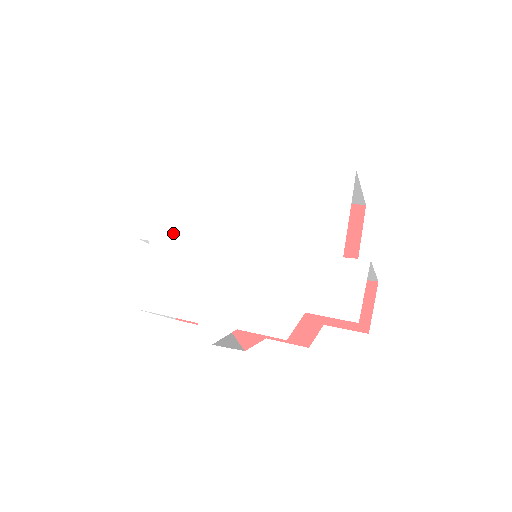
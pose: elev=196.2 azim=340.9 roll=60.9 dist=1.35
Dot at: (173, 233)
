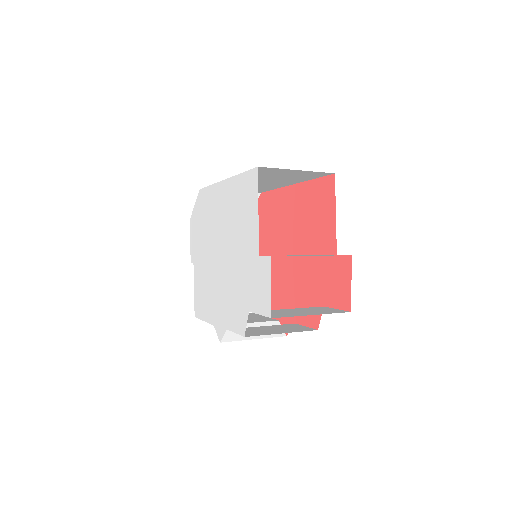
Dot at: (199, 255)
